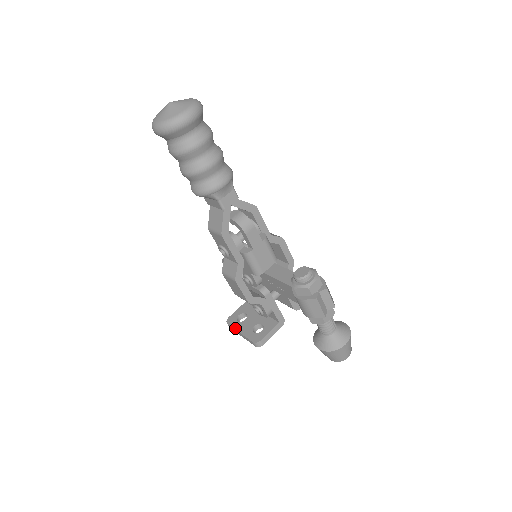
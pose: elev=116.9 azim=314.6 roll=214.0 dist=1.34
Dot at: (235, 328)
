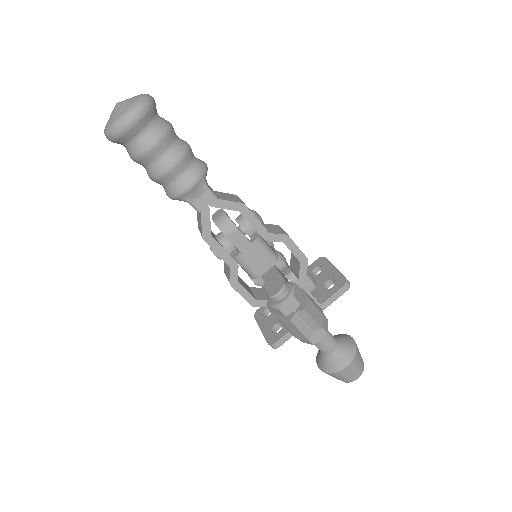
Dot at: (258, 324)
